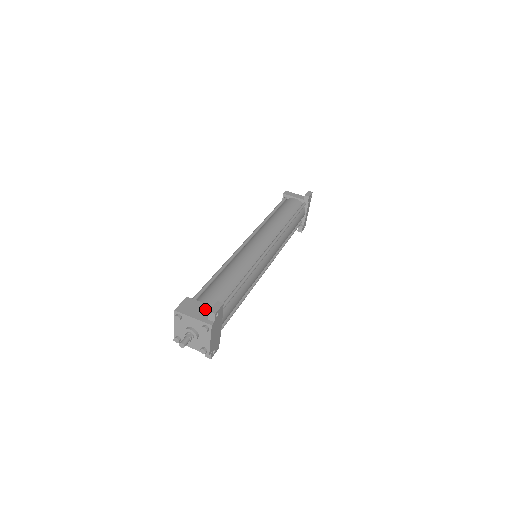
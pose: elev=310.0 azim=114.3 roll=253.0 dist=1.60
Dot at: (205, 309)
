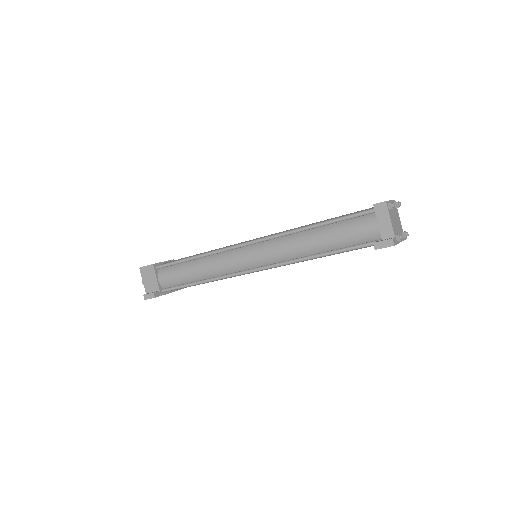
Dot at: (153, 284)
